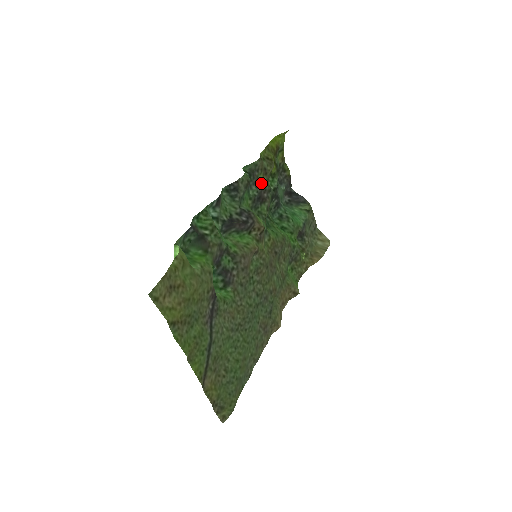
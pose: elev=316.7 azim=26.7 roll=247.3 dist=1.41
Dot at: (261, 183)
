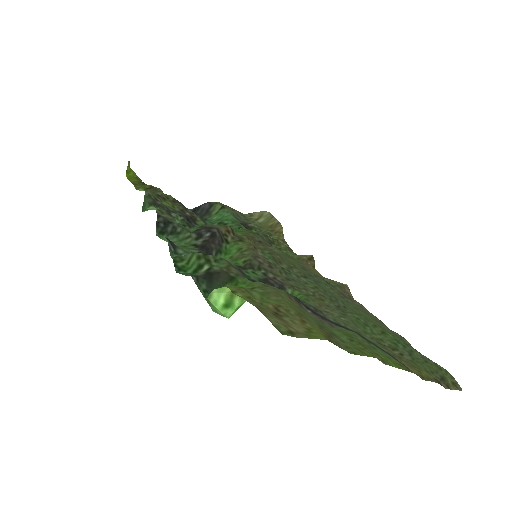
Dot at: (172, 208)
